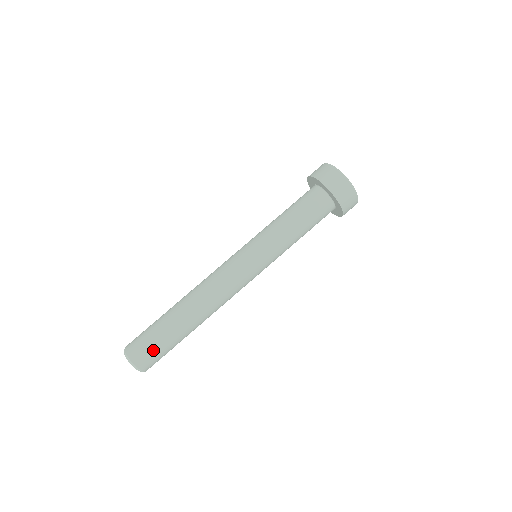
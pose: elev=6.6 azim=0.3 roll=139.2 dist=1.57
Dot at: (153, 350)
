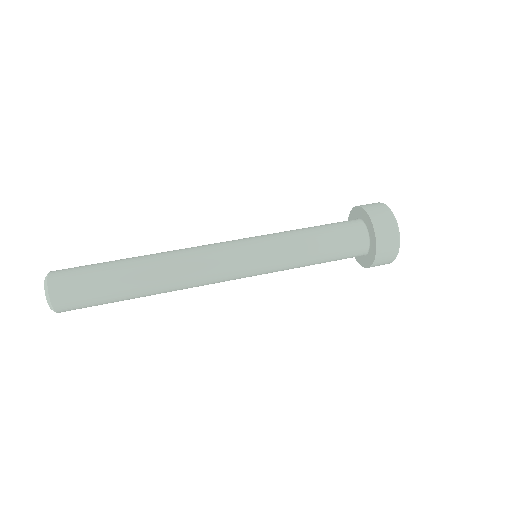
Dot at: (80, 286)
